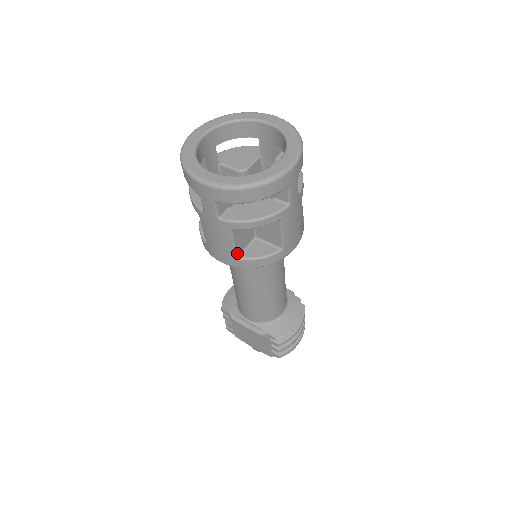
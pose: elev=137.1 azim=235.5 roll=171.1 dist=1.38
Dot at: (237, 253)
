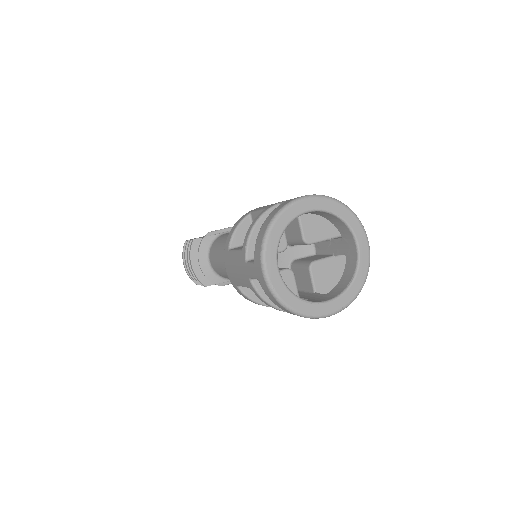
Dot at: occluded
